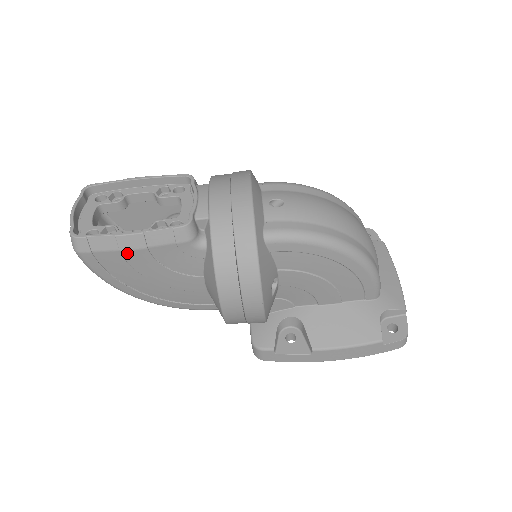
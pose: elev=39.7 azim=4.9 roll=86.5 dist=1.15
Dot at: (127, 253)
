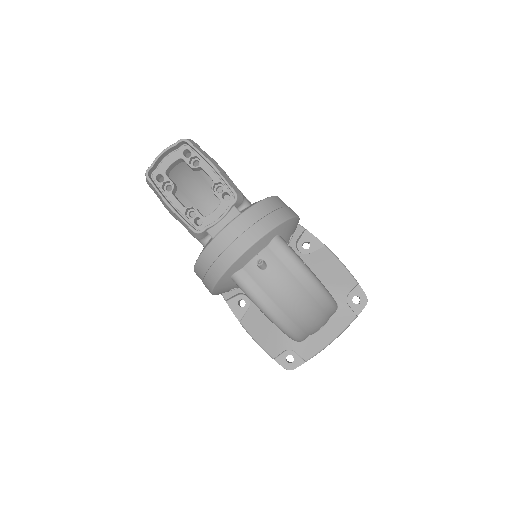
Dot at: (166, 208)
